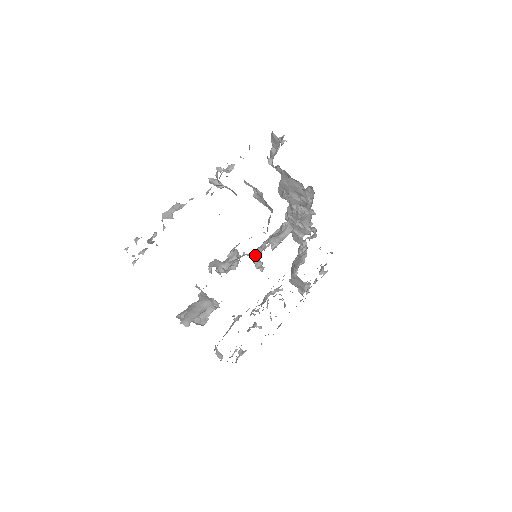
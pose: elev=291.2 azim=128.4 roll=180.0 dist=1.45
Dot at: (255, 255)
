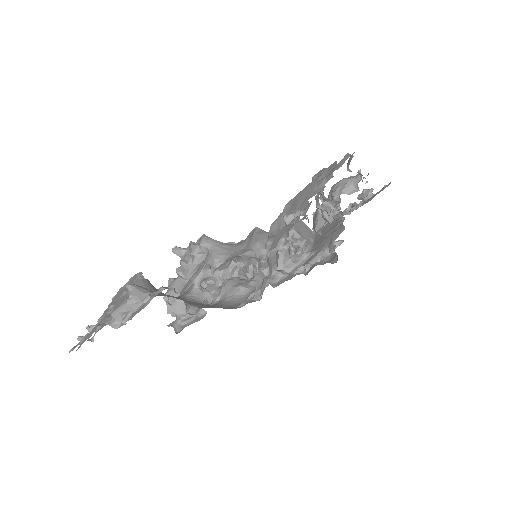
Dot at: (253, 264)
